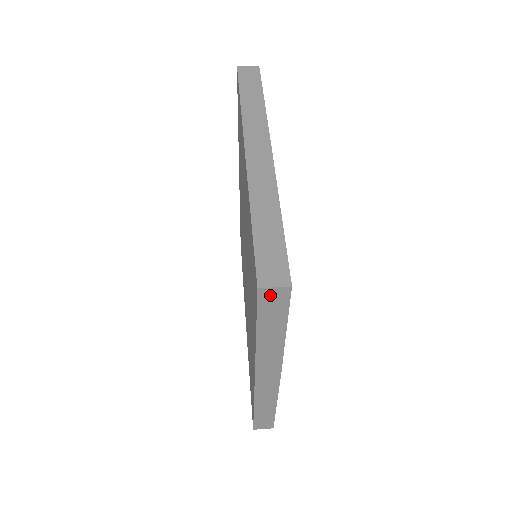
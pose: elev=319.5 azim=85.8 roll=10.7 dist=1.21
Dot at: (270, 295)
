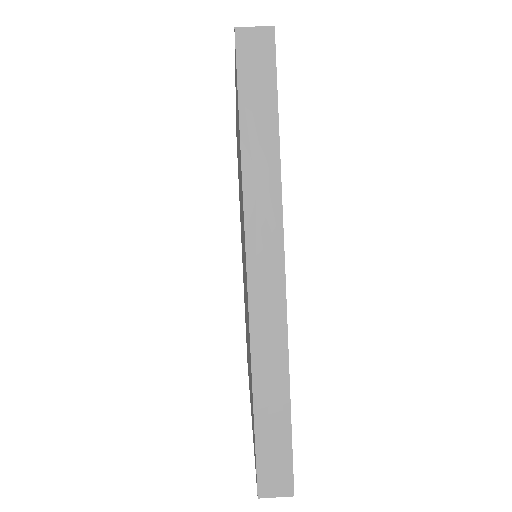
Dot at: occluded
